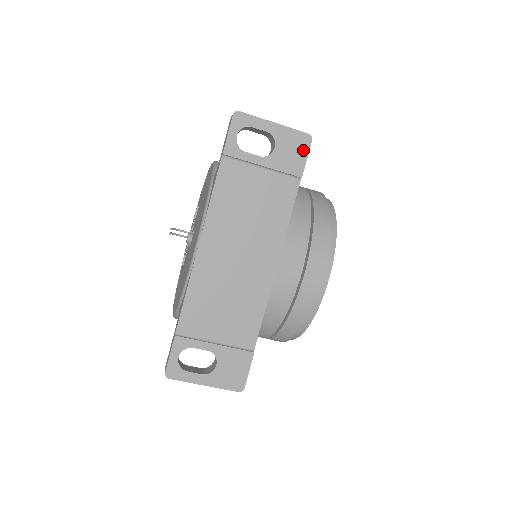
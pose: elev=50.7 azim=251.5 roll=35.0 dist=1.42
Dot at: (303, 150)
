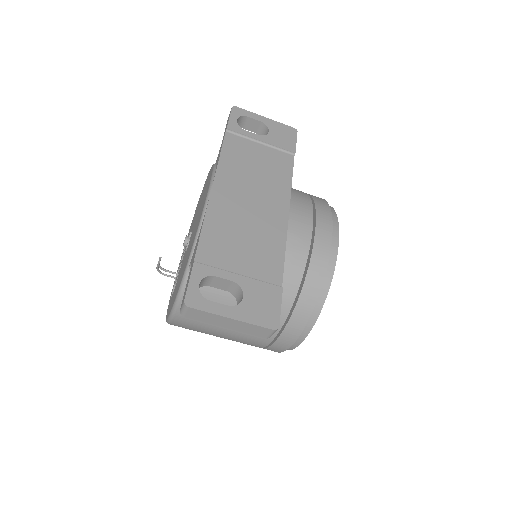
Dot at: (292, 136)
